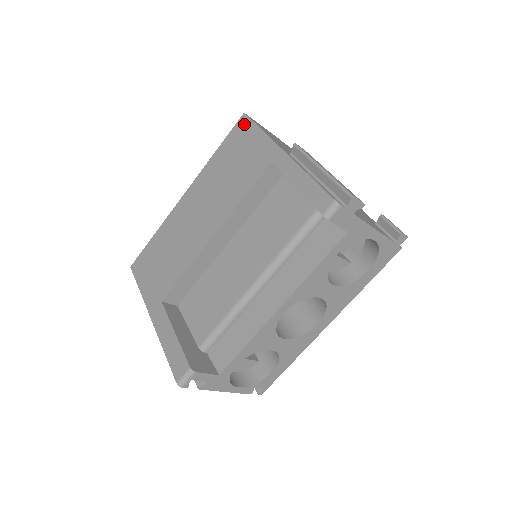
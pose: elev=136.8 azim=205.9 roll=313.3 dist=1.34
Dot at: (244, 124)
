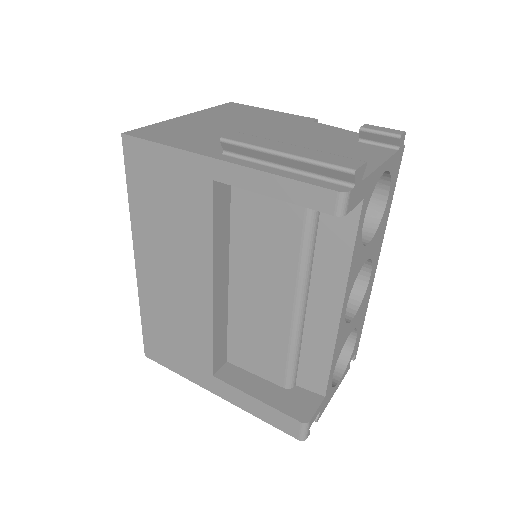
Dot at: (134, 148)
